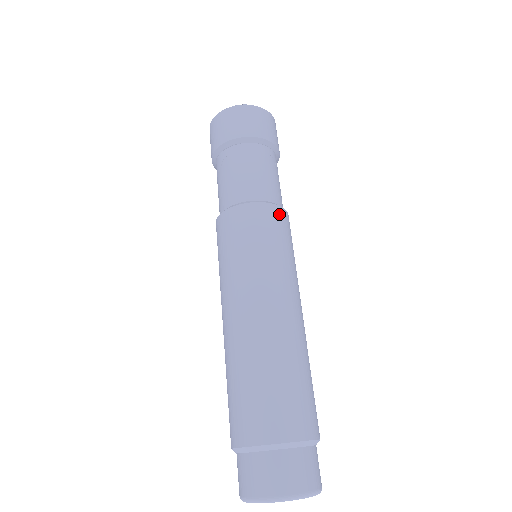
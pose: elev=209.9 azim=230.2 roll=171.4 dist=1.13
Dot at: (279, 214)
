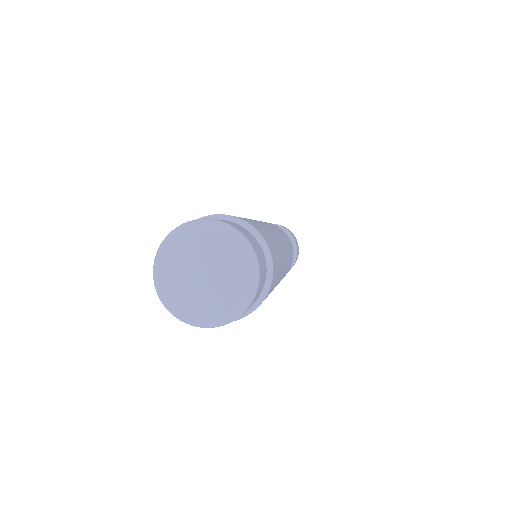
Dot at: (284, 232)
